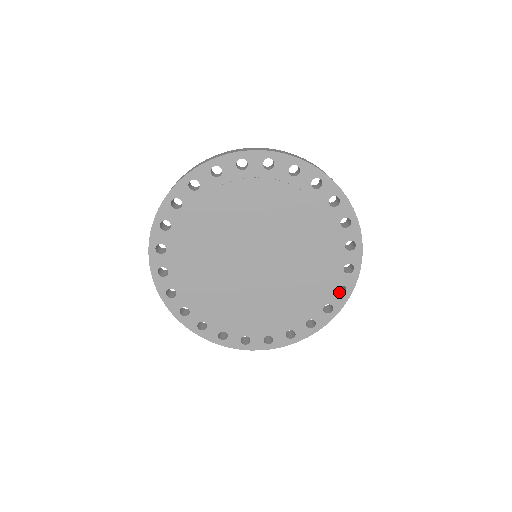
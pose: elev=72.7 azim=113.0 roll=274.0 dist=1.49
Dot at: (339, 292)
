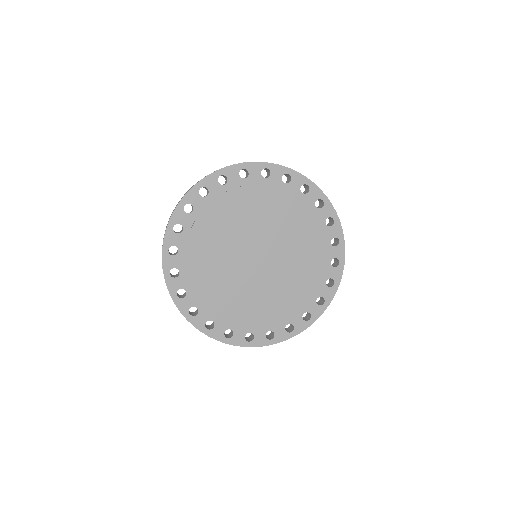
Dot at: (330, 225)
